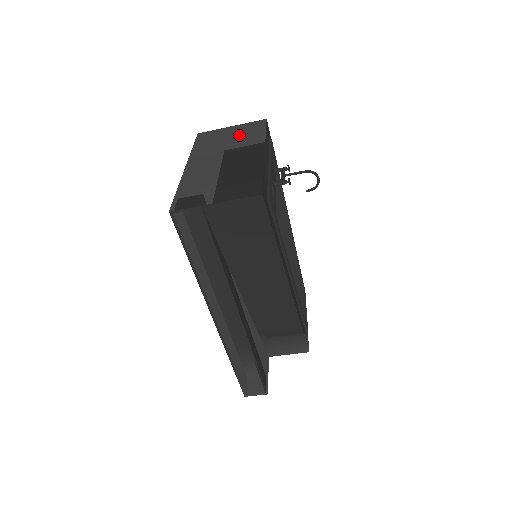
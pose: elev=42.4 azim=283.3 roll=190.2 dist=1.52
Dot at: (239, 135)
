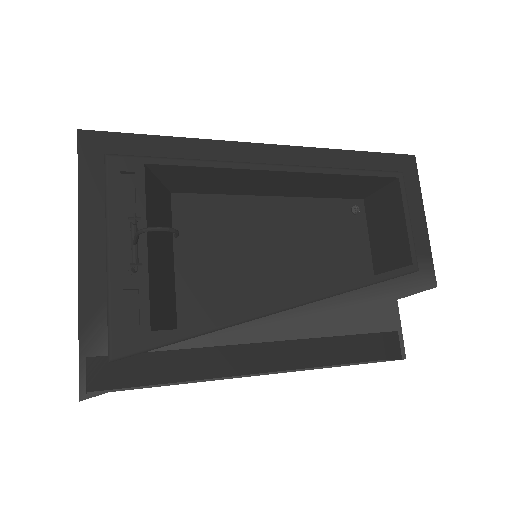
Dot at: occluded
